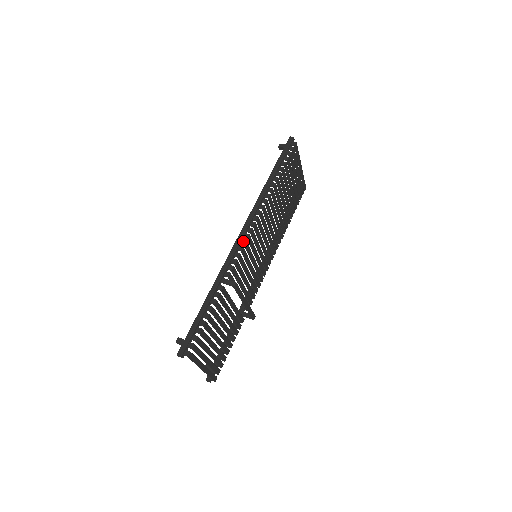
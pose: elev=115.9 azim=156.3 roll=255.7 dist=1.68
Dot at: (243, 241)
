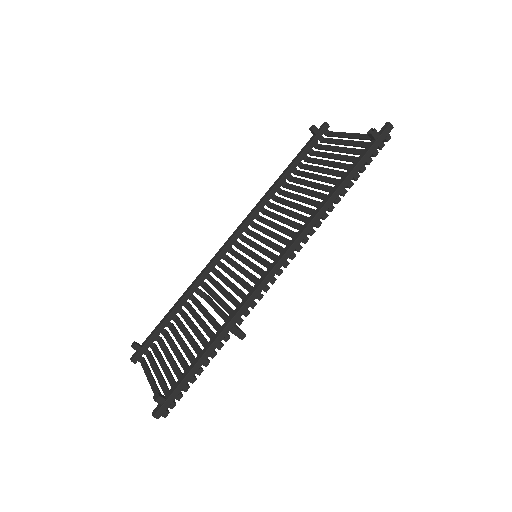
Dot at: (273, 279)
